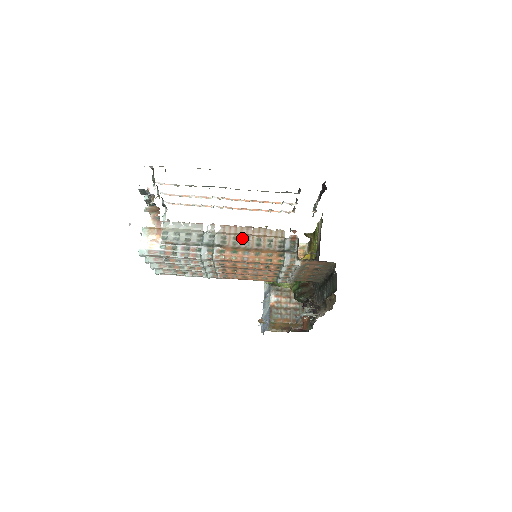
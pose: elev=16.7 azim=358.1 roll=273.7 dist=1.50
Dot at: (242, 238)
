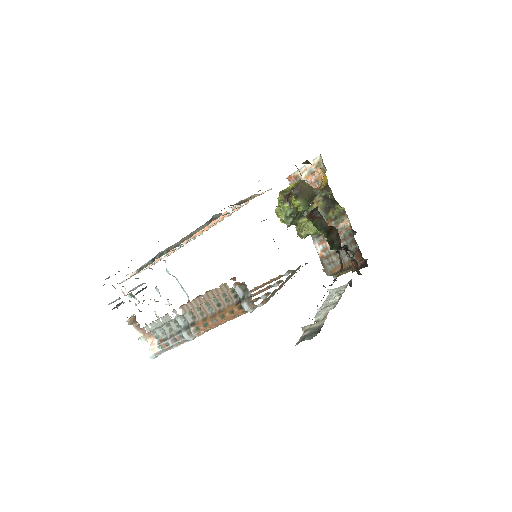
Dot at: (203, 306)
